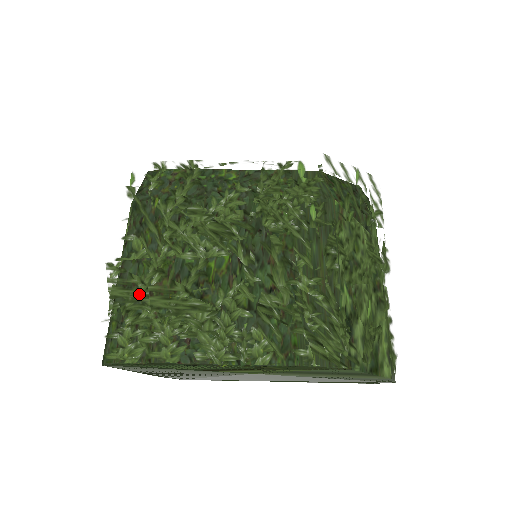
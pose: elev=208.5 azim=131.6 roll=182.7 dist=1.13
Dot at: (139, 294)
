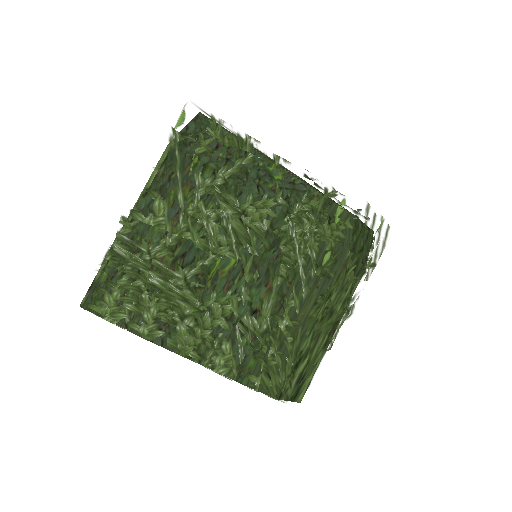
Dot at: (141, 263)
